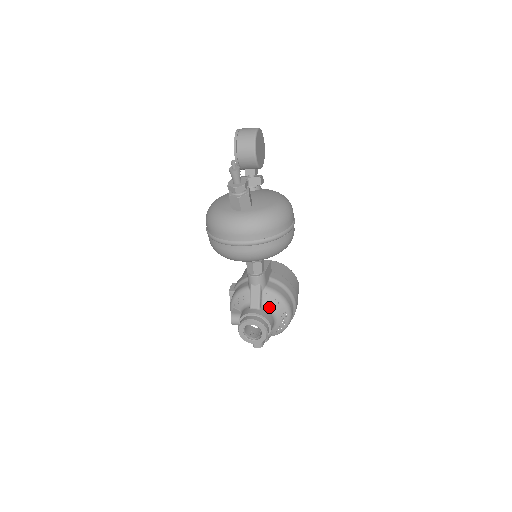
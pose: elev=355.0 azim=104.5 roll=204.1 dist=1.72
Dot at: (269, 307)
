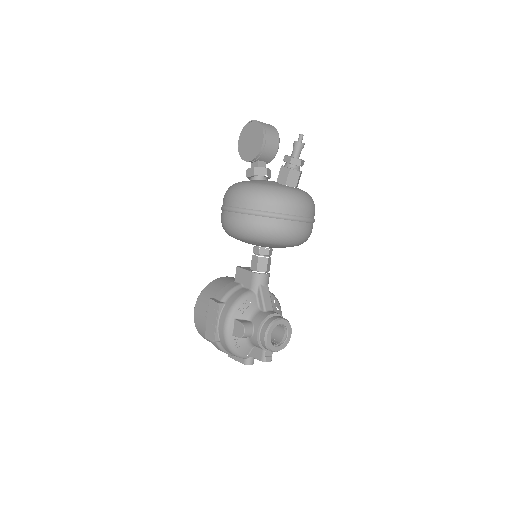
Dot at: (274, 311)
